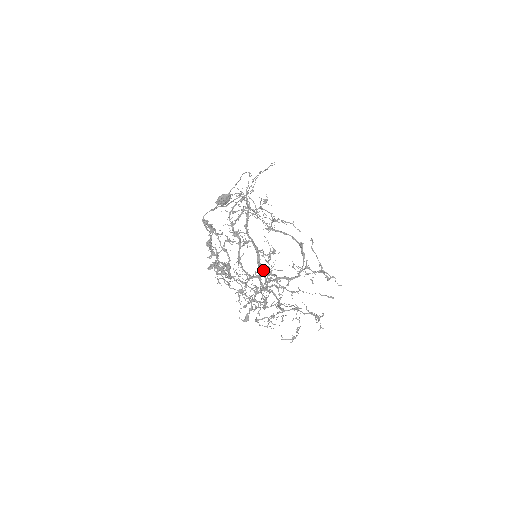
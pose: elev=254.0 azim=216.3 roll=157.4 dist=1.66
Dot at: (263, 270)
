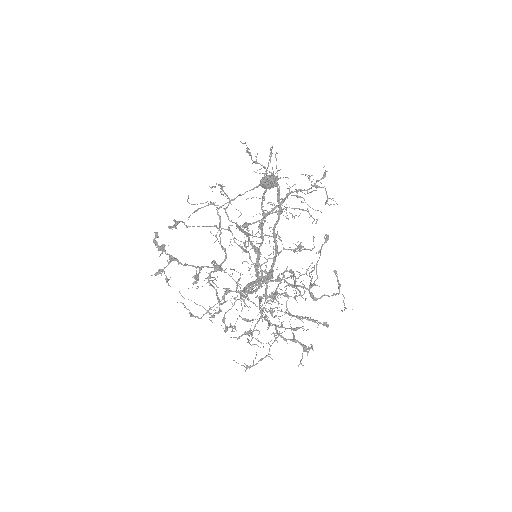
Dot at: (268, 273)
